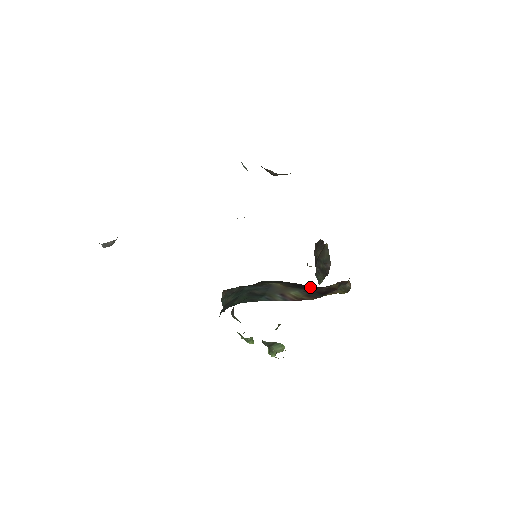
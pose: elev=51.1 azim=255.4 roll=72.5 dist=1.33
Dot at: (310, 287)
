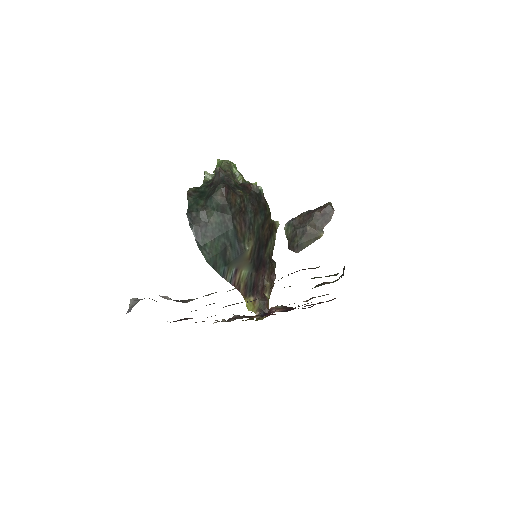
Dot at: (263, 261)
